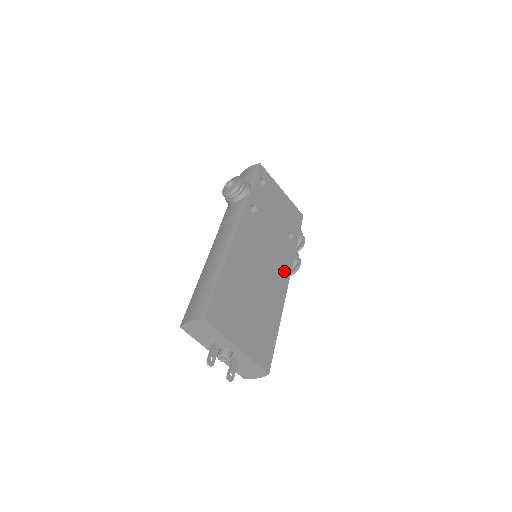
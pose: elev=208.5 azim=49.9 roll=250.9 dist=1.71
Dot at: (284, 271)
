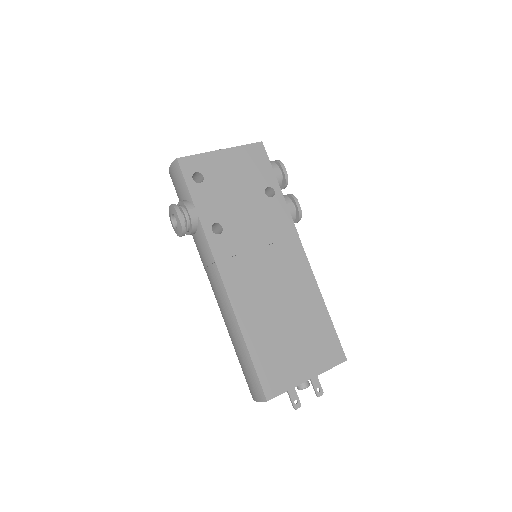
Dot at: (291, 244)
